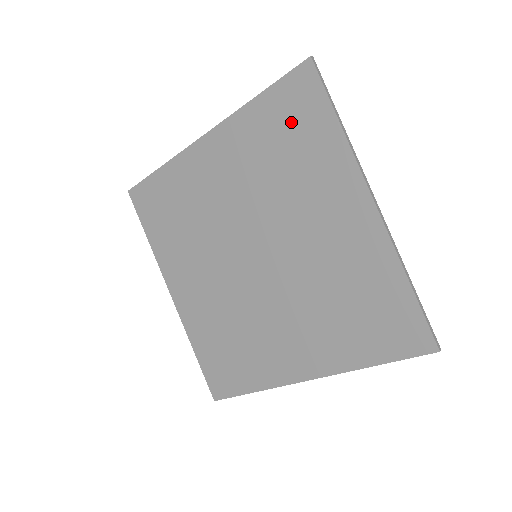
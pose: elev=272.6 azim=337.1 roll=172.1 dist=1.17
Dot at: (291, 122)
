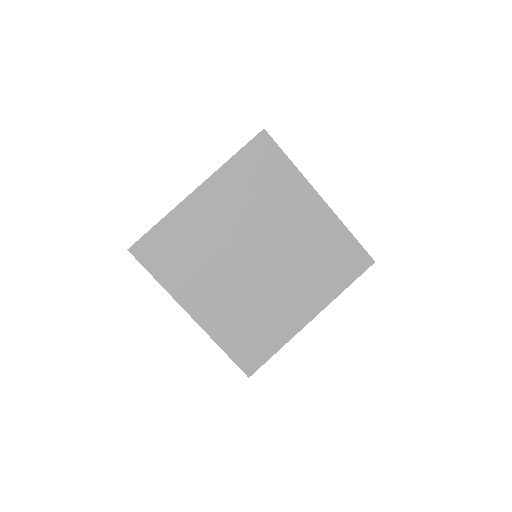
Dot at: (261, 166)
